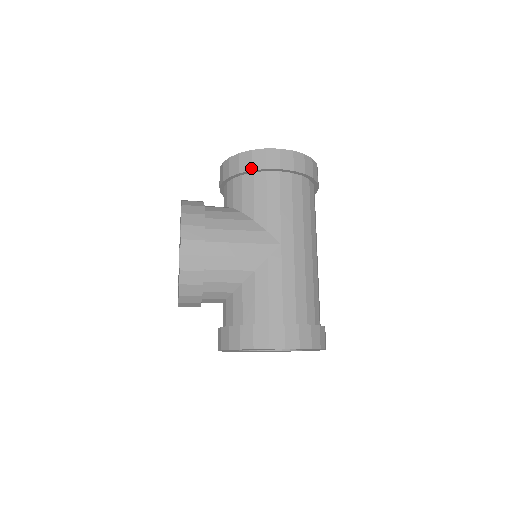
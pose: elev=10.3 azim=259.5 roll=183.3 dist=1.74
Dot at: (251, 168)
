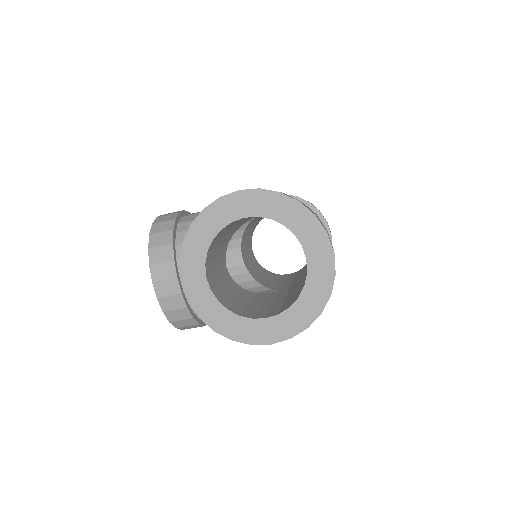
Dot at: occluded
